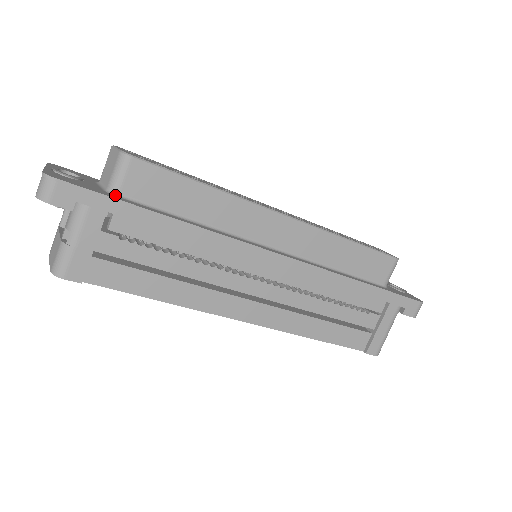
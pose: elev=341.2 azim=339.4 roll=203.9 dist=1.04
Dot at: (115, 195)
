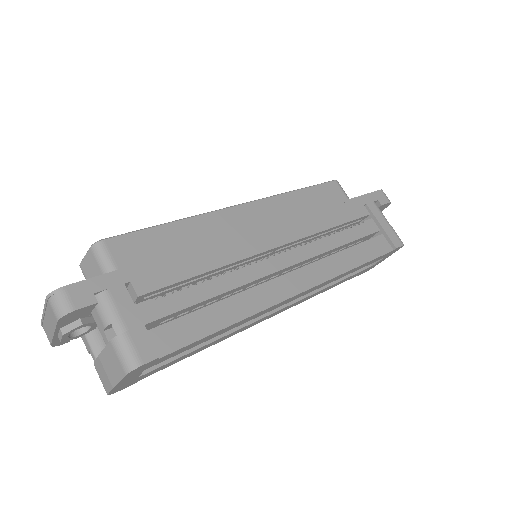
Dot at: occluded
